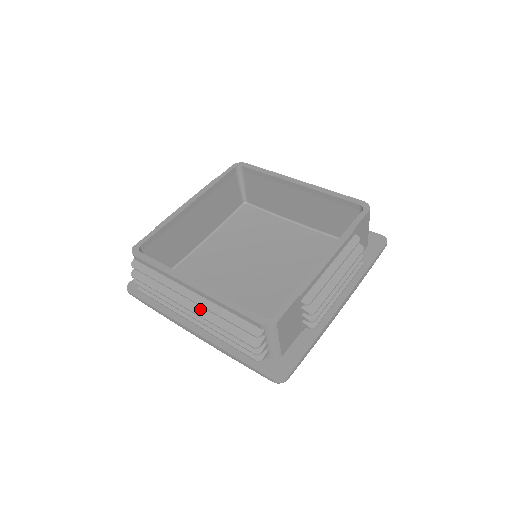
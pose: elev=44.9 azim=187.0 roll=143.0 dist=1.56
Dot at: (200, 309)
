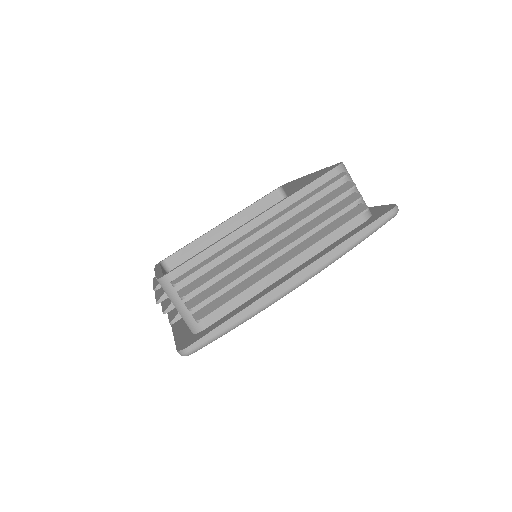
Dot at: (283, 228)
